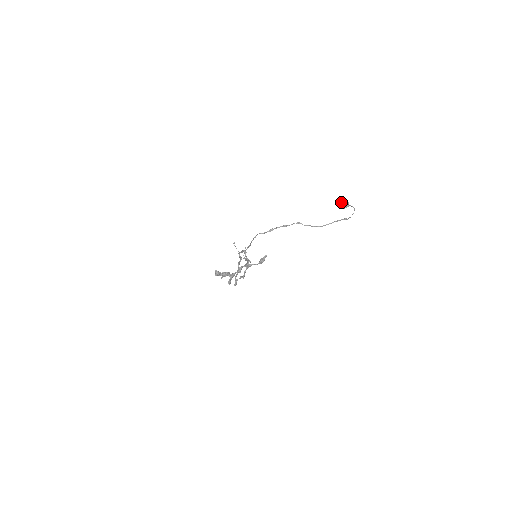
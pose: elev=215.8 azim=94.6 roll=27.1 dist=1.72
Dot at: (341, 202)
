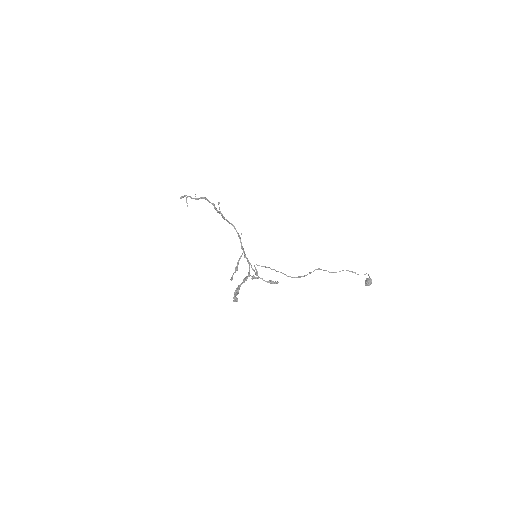
Dot at: (369, 285)
